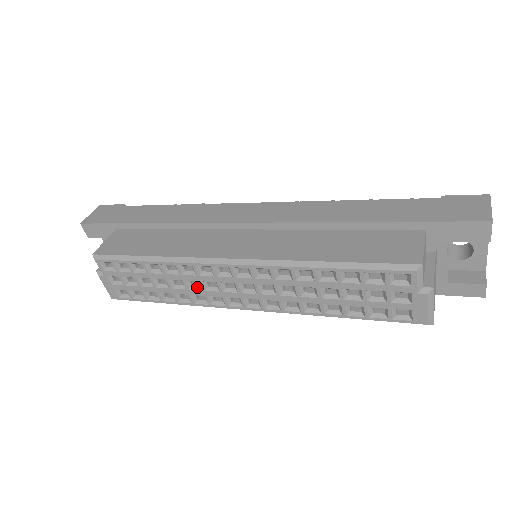
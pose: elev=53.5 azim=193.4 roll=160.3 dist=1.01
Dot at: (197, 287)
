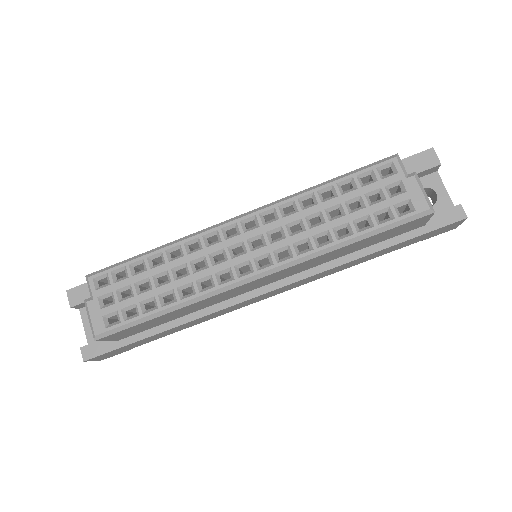
Dot at: (203, 268)
